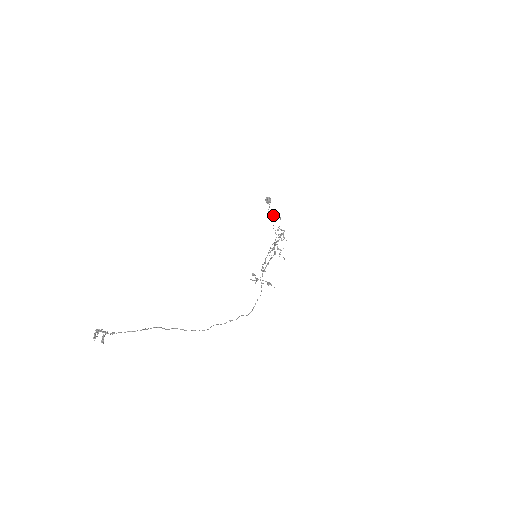
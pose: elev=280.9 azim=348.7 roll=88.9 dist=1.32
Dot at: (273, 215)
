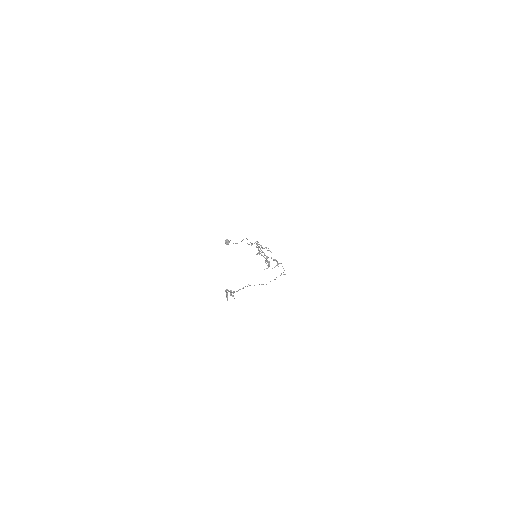
Dot at: occluded
